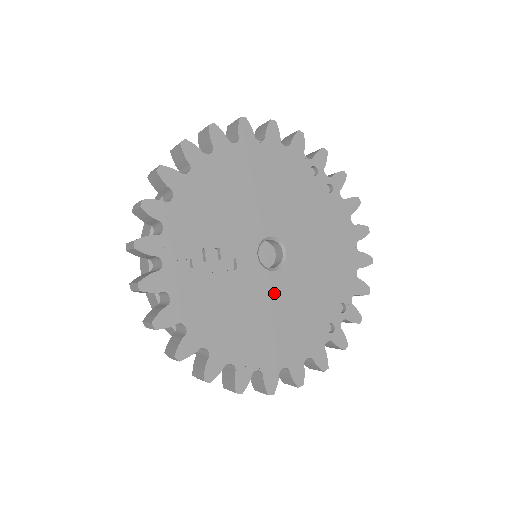
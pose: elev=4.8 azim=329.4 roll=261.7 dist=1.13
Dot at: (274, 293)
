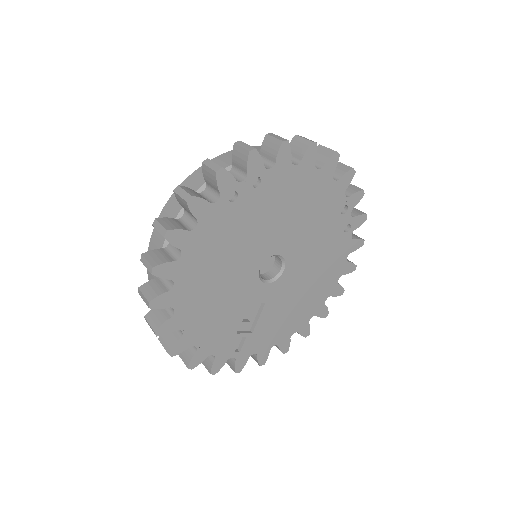
Dot at: (296, 275)
